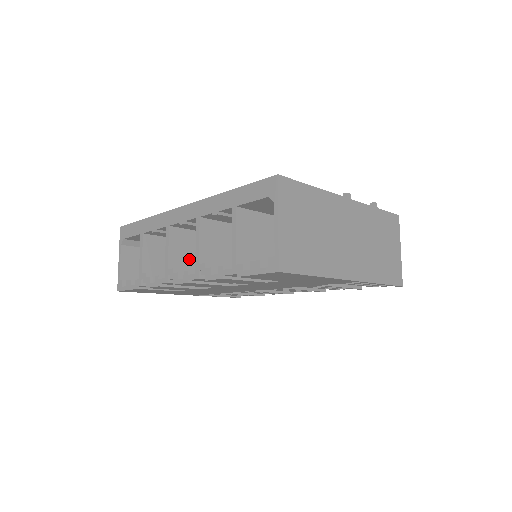
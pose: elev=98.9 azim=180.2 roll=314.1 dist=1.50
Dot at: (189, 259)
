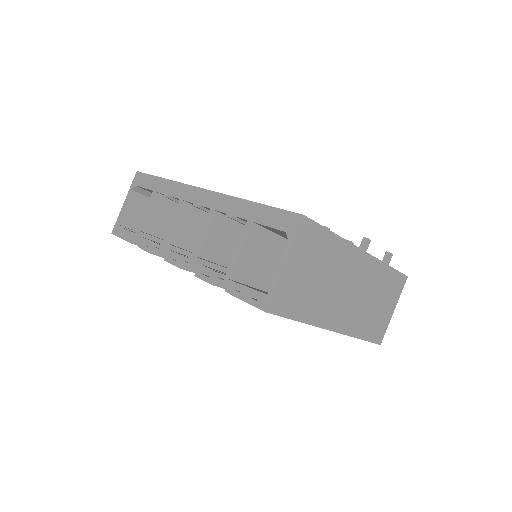
Dot at: (190, 238)
